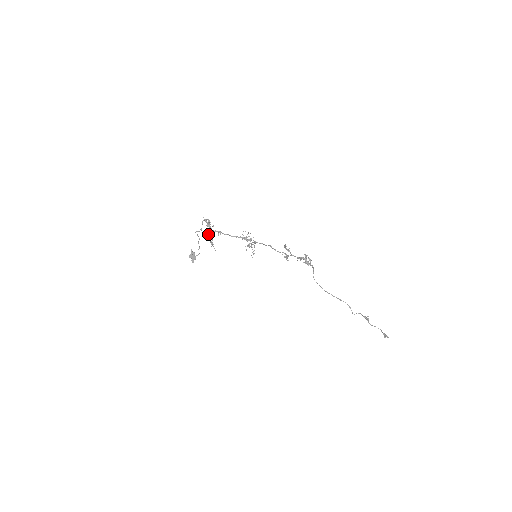
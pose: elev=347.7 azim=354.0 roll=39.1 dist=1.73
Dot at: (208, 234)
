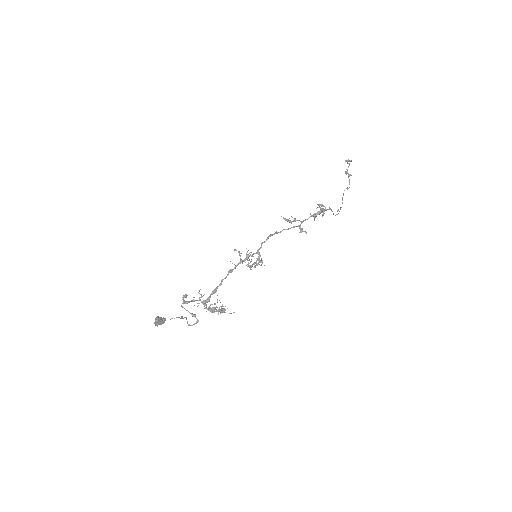
Dot at: occluded
